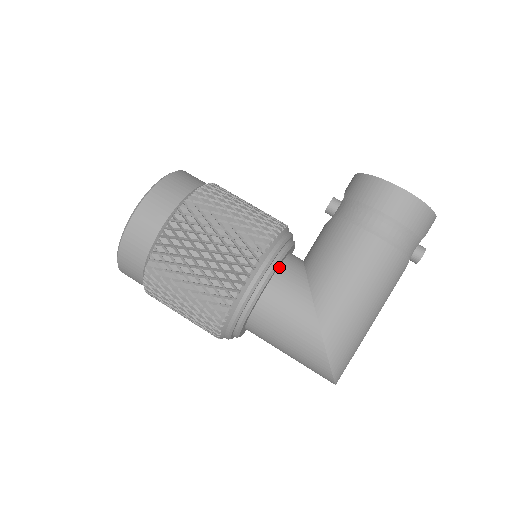
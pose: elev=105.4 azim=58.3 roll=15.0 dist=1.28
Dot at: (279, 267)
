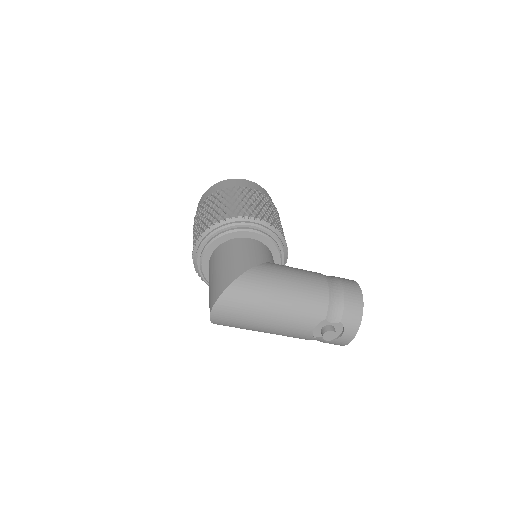
Dot at: (269, 248)
